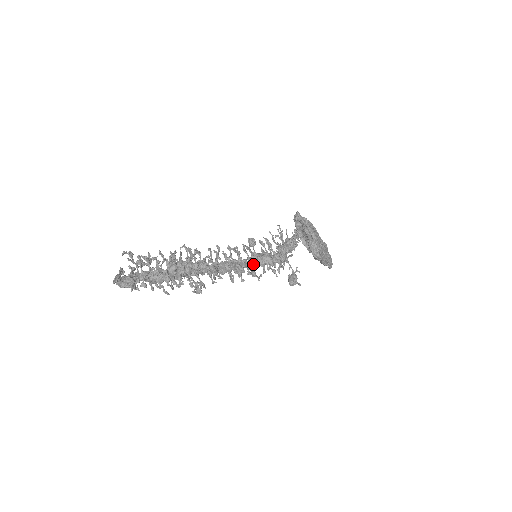
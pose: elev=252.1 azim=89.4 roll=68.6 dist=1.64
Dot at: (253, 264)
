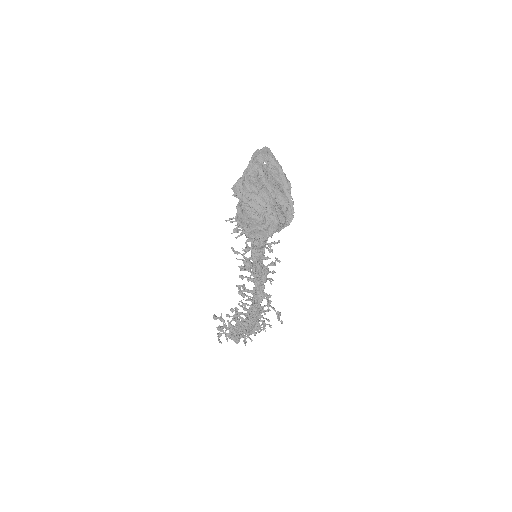
Dot at: (262, 260)
